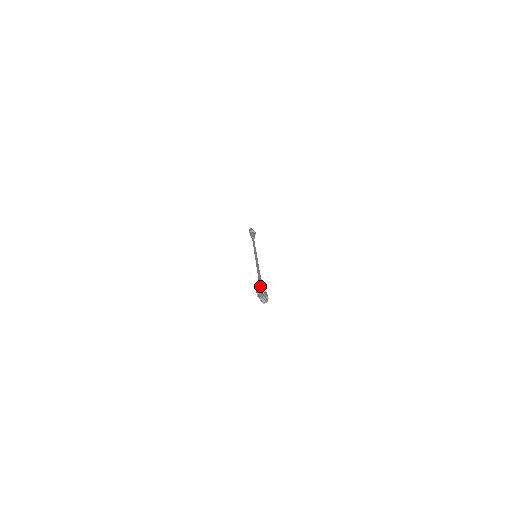
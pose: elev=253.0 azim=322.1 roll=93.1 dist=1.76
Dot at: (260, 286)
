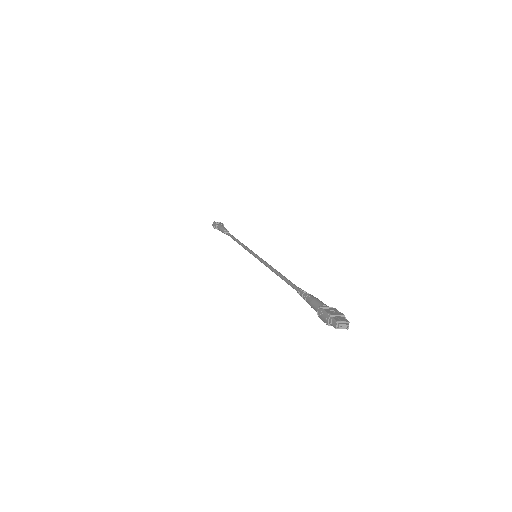
Dot at: (315, 305)
